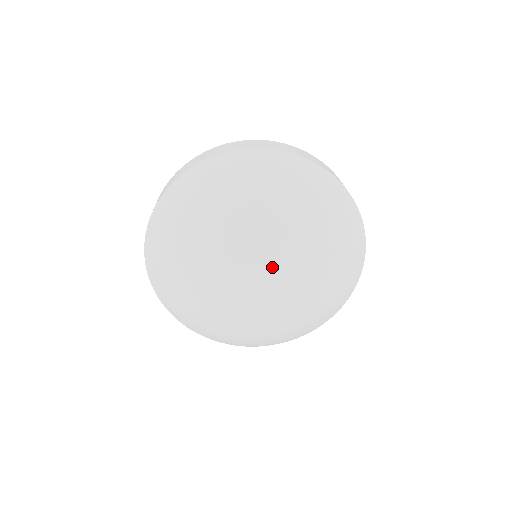
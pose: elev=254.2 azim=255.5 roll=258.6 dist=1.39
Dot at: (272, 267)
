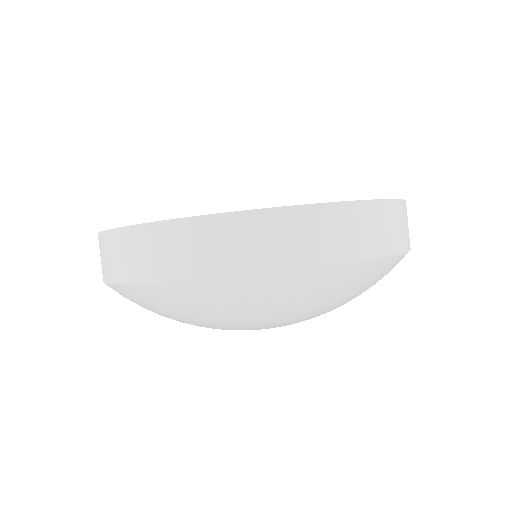
Dot at: occluded
